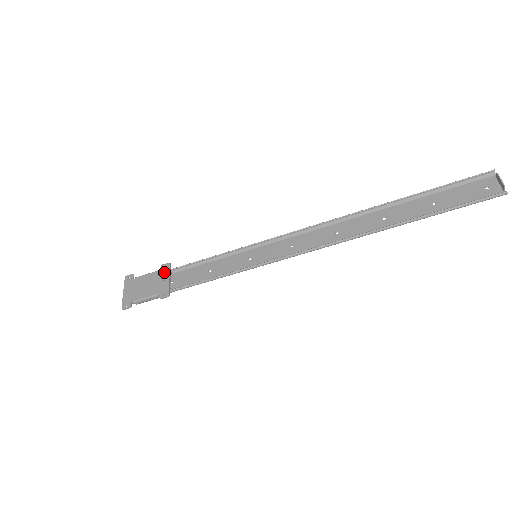
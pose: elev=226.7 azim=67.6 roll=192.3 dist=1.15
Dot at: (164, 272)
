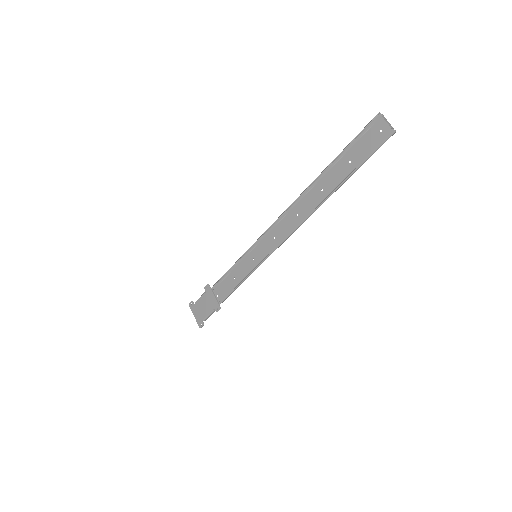
Dot at: (208, 292)
